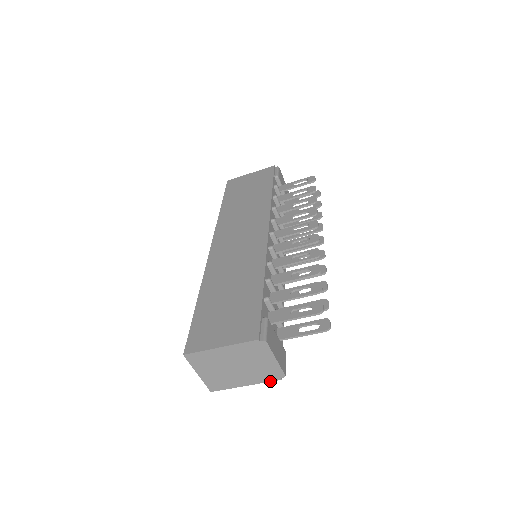
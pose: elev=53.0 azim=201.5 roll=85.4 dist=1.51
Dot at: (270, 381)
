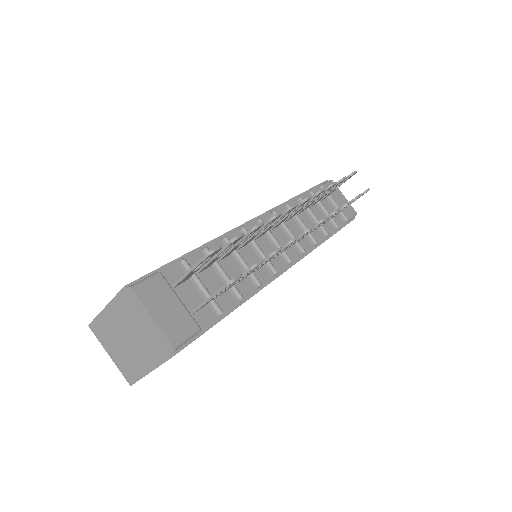
Dot at: (166, 360)
